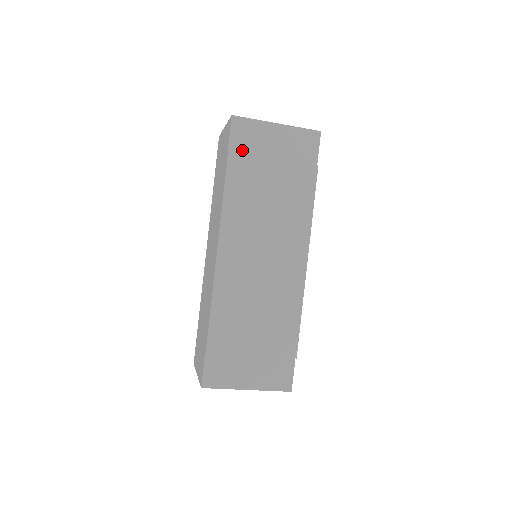
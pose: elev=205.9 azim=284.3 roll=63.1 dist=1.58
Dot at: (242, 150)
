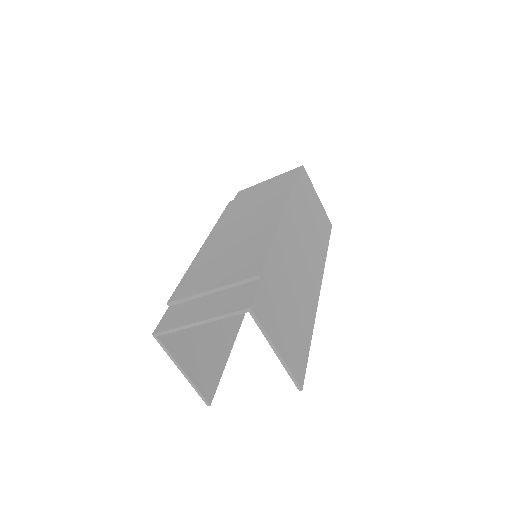
Dot at: occluded
